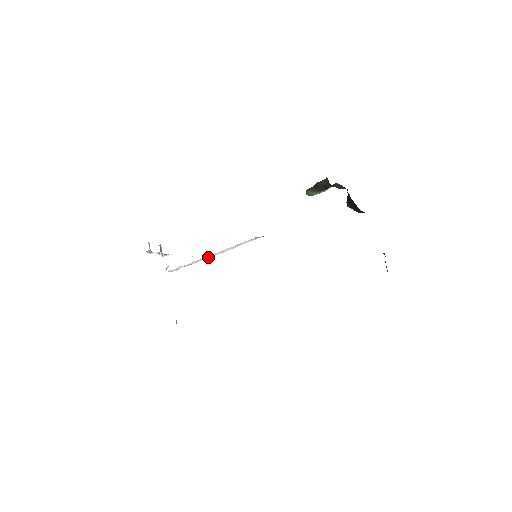
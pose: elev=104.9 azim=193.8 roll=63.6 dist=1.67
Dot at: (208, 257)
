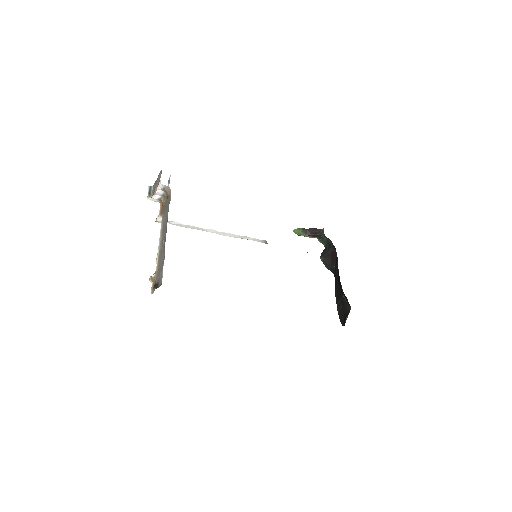
Dot at: (203, 230)
